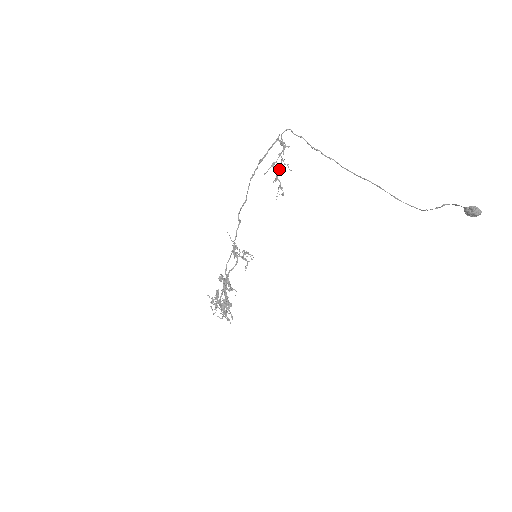
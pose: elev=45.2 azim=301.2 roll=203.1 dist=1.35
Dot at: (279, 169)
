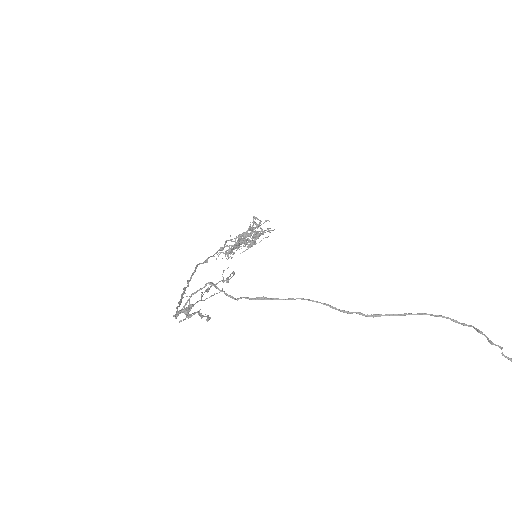
Dot at: (207, 291)
